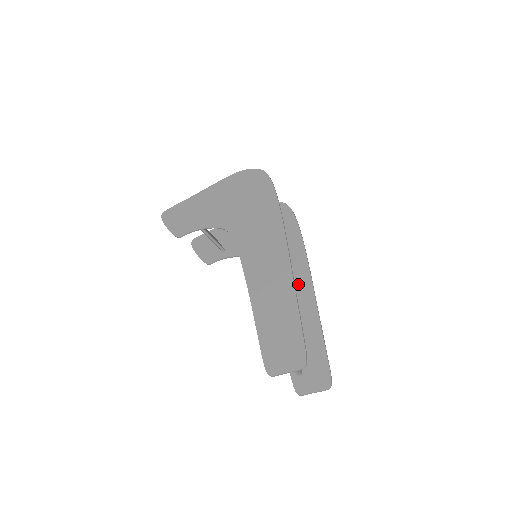
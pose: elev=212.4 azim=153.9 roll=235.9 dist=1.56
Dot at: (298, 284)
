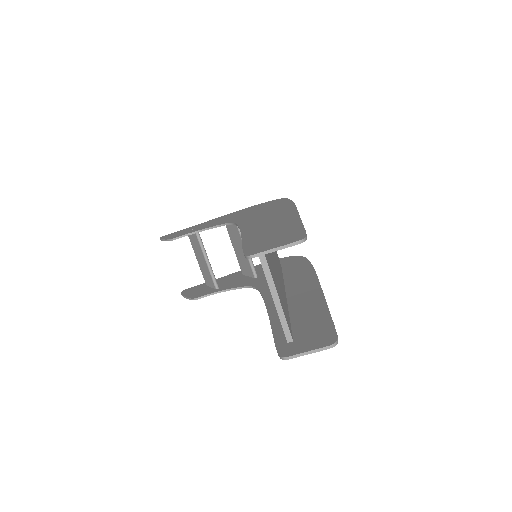
Dot at: (302, 288)
